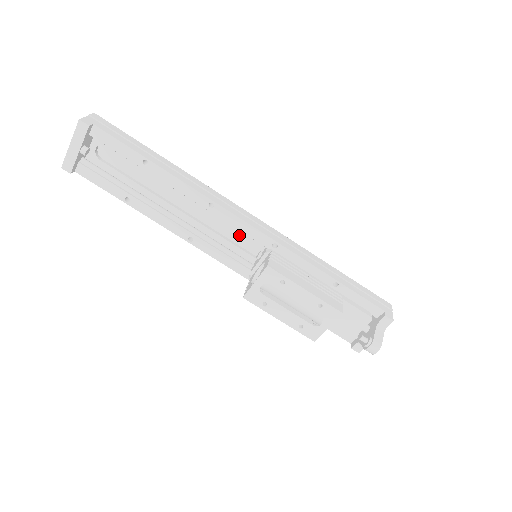
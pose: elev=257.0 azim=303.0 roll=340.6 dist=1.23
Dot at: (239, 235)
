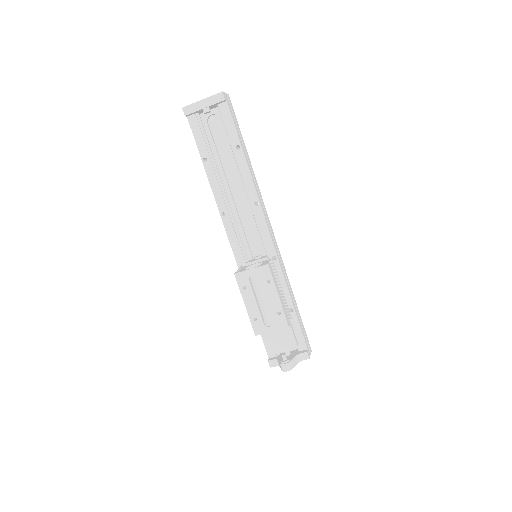
Dot at: (254, 236)
